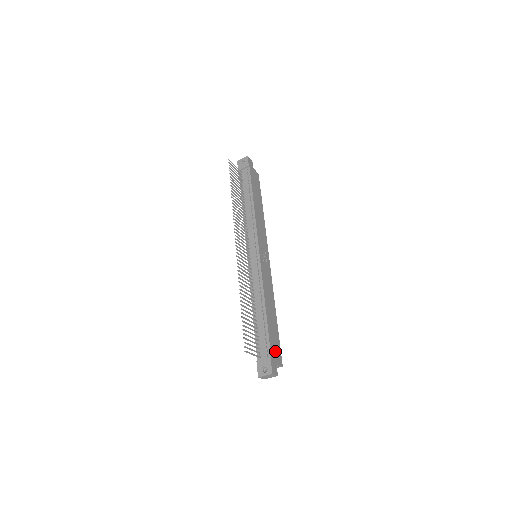
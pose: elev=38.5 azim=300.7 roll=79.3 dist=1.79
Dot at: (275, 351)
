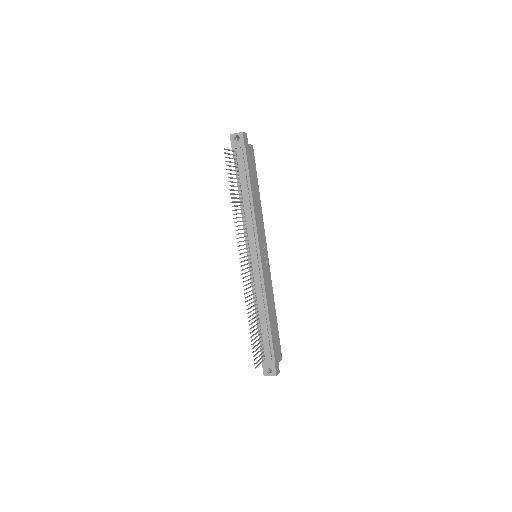
Dot at: (277, 351)
